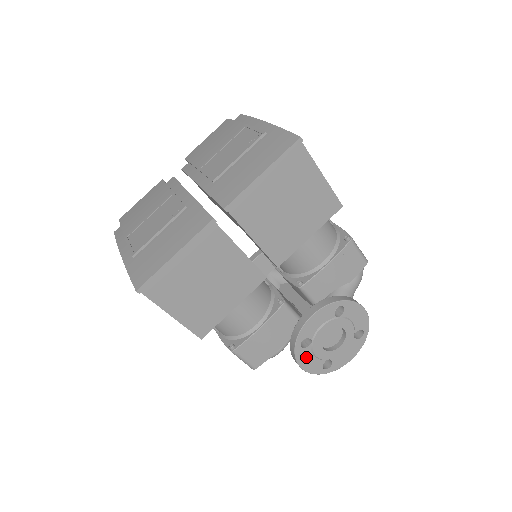
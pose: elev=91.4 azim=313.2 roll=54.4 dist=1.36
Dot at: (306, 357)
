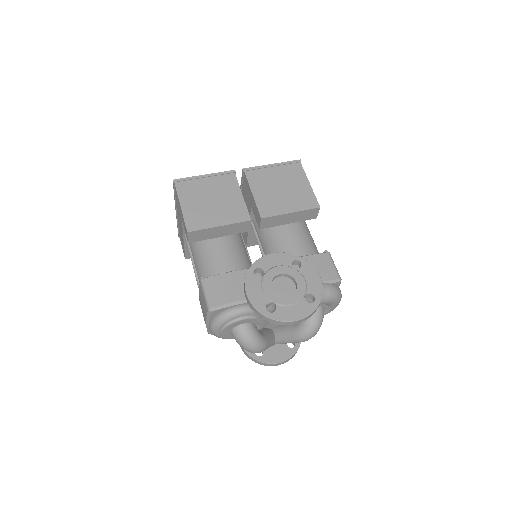
Dot at: (254, 286)
